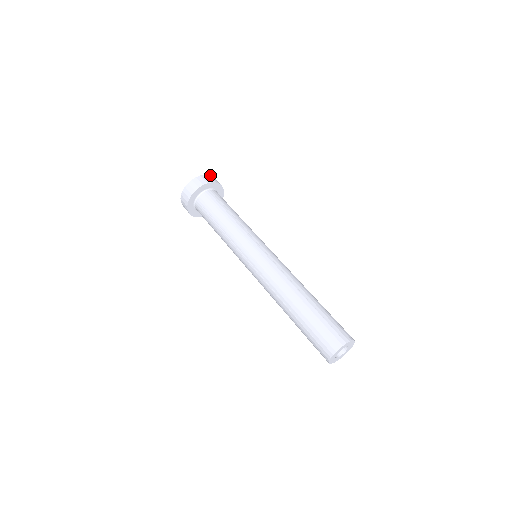
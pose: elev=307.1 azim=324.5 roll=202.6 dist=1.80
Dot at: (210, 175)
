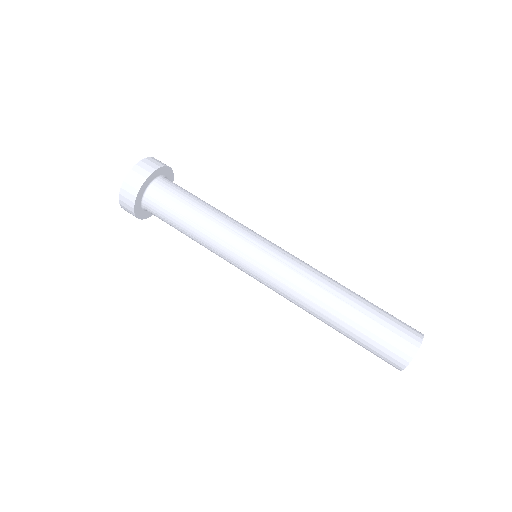
Dot at: (129, 171)
